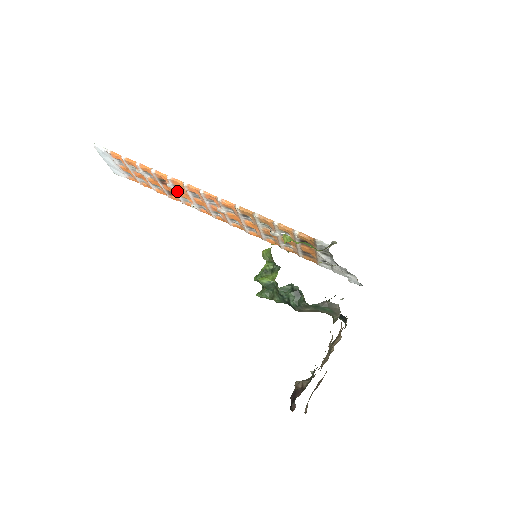
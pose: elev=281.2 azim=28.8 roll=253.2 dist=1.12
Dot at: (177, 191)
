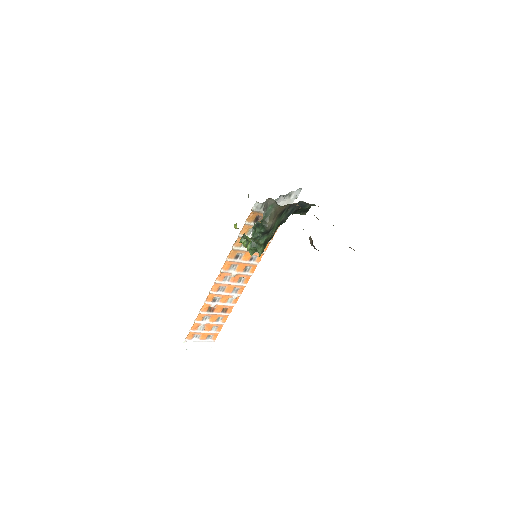
Dot at: (220, 303)
